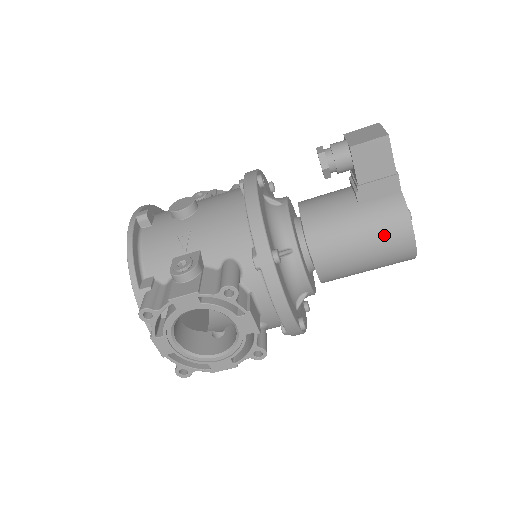
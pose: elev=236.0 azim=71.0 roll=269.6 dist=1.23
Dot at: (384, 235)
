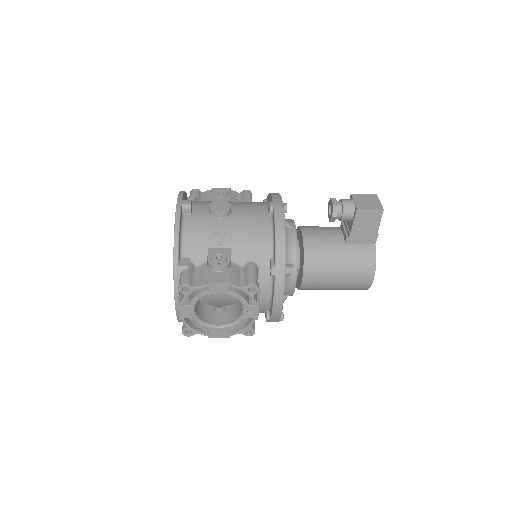
Dot at: (356, 272)
